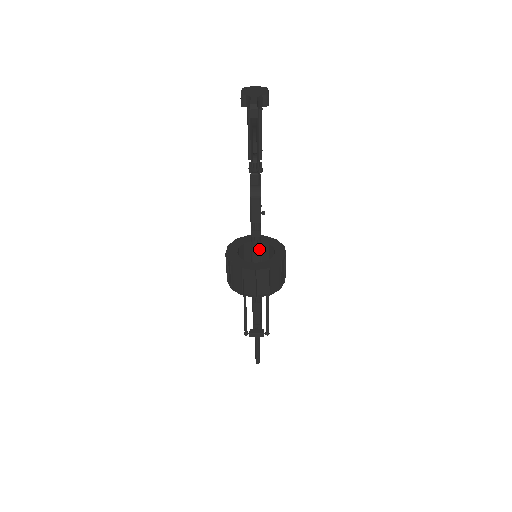
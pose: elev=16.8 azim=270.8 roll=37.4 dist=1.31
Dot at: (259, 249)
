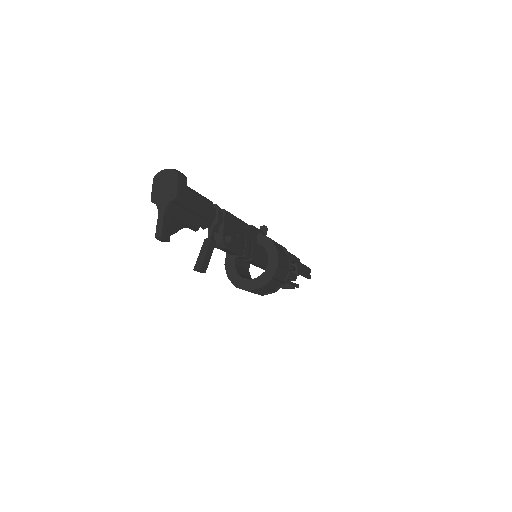
Dot at: (252, 261)
